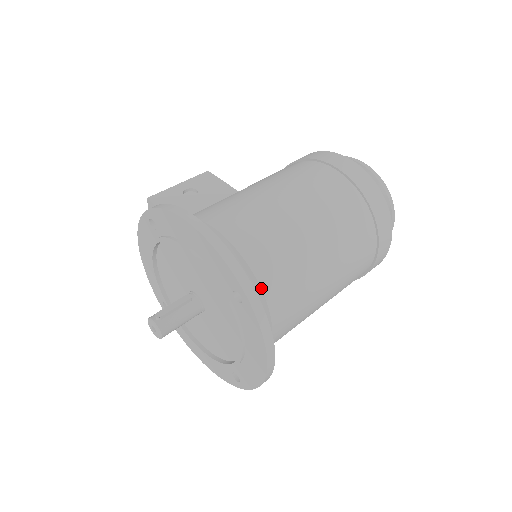
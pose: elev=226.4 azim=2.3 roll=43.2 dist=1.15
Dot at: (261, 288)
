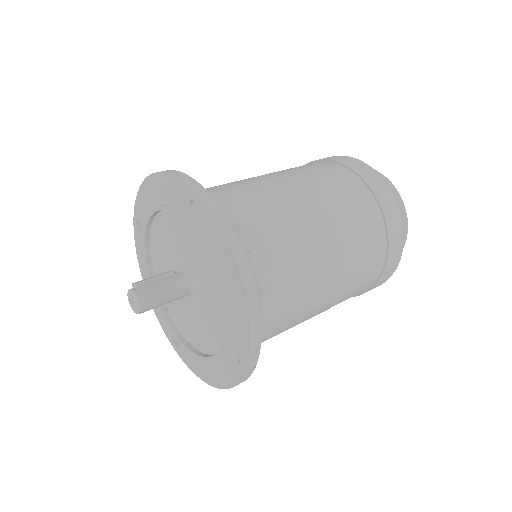
Dot at: (227, 214)
